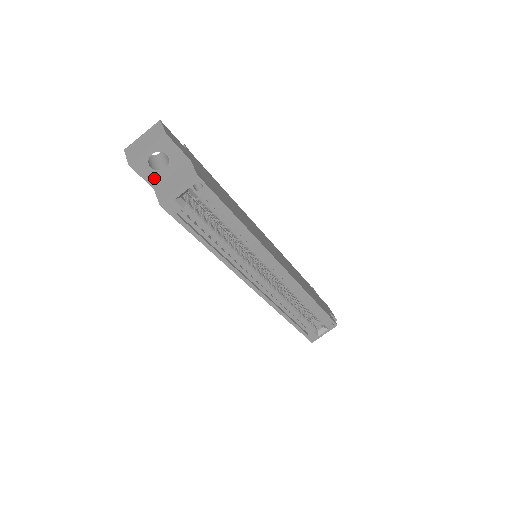
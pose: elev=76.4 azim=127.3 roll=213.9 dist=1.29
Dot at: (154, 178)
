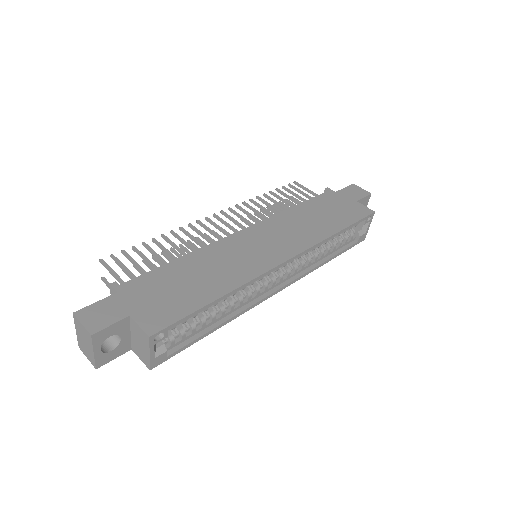
Dot at: (122, 349)
